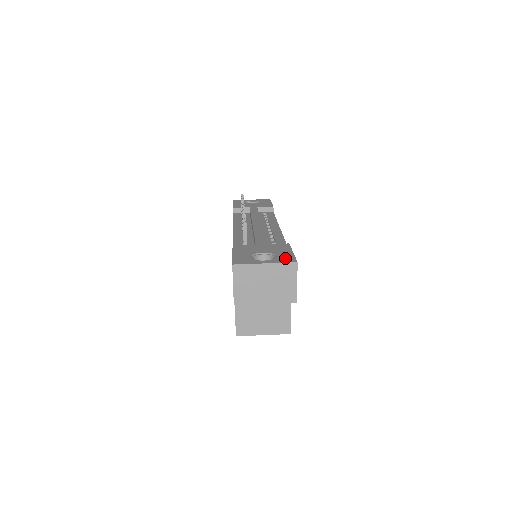
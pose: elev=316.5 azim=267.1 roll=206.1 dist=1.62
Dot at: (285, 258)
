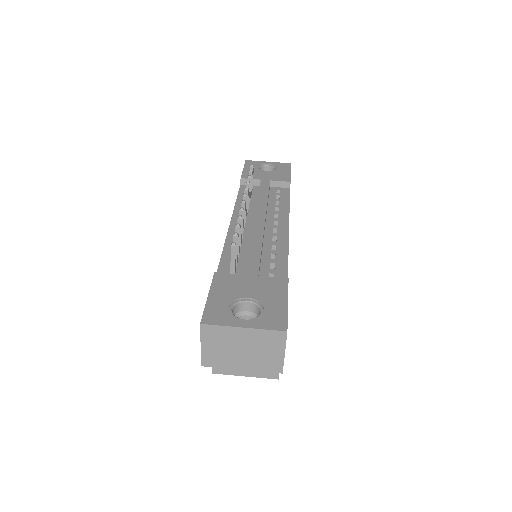
Dot at: (273, 318)
